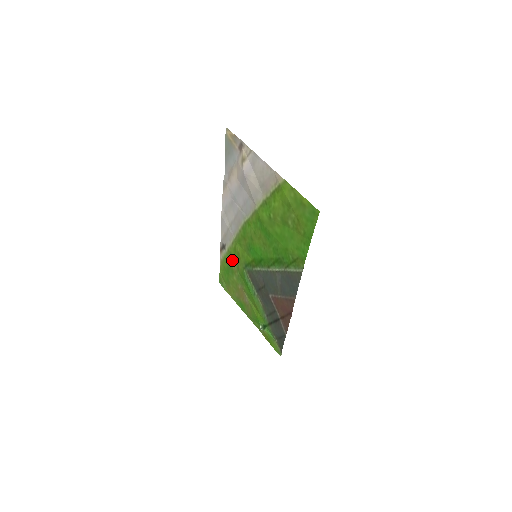
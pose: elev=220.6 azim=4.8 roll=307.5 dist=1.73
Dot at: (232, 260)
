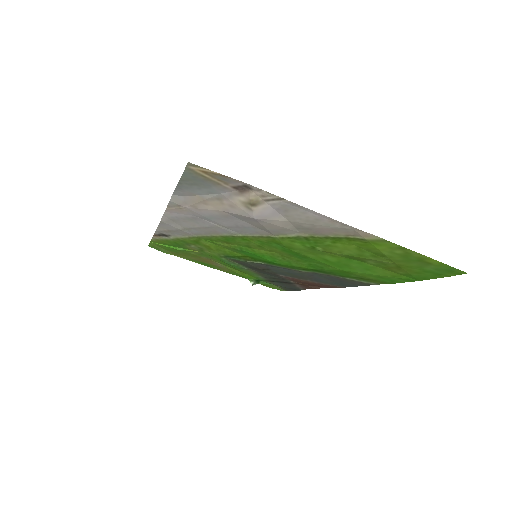
Dot at: (187, 245)
